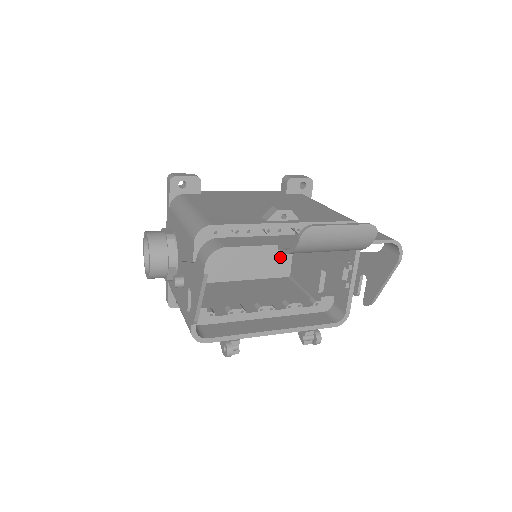
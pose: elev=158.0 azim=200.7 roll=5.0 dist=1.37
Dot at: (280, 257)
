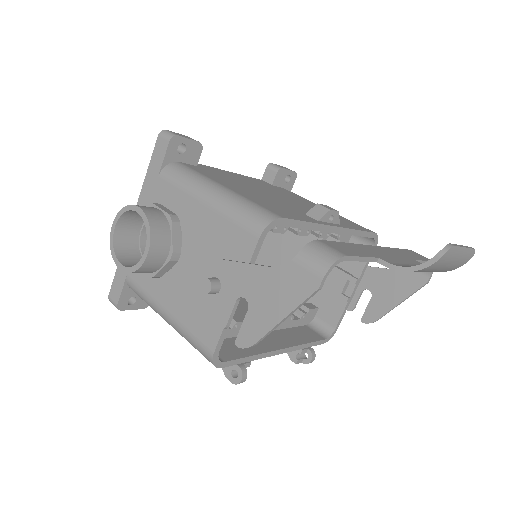
Dot at: occluded
